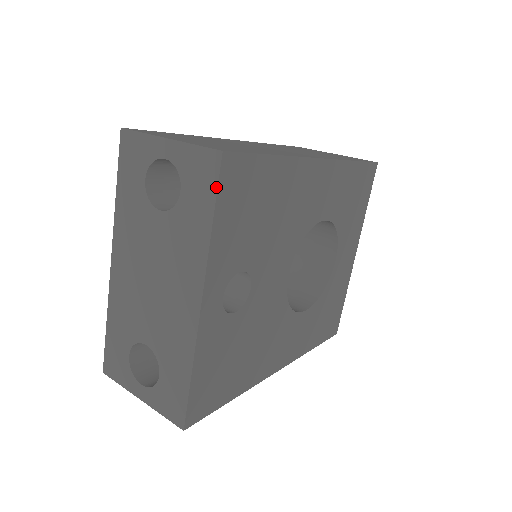
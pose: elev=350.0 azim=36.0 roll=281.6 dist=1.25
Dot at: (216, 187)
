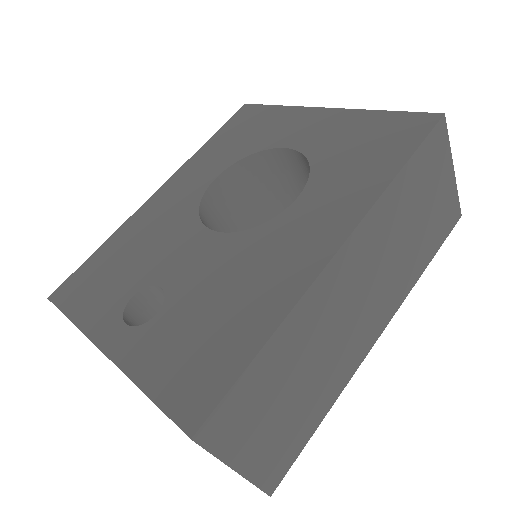
Dot at: occluded
